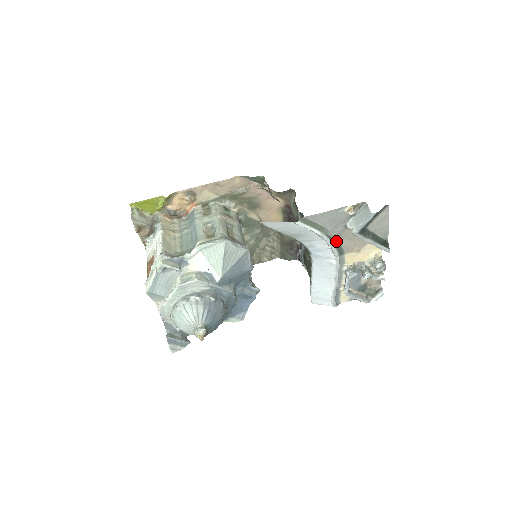
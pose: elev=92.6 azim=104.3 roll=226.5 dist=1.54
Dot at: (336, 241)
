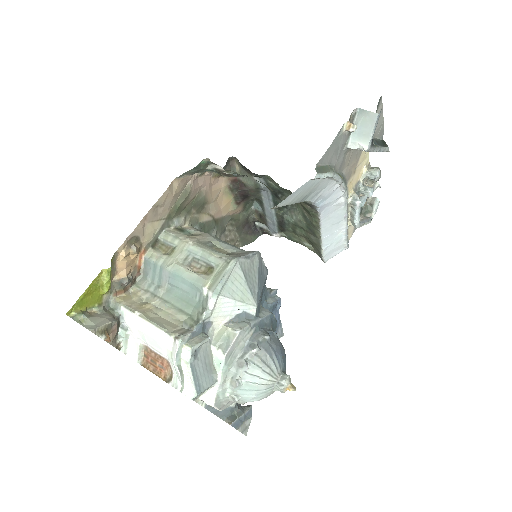
Dot at: (340, 174)
